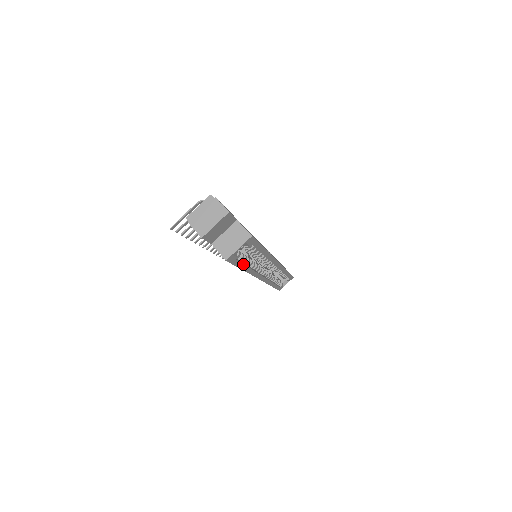
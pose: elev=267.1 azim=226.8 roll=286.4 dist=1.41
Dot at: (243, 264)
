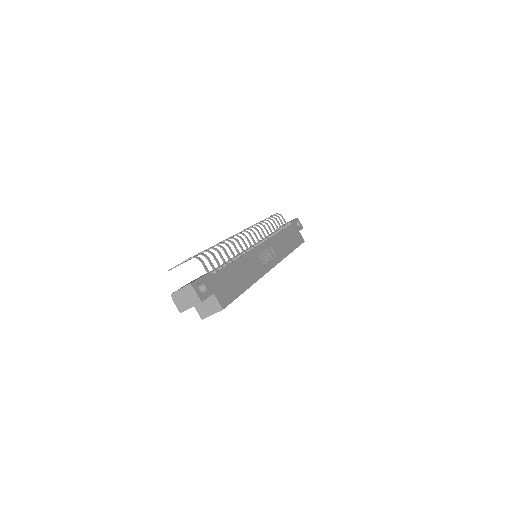
Dot at: occluded
